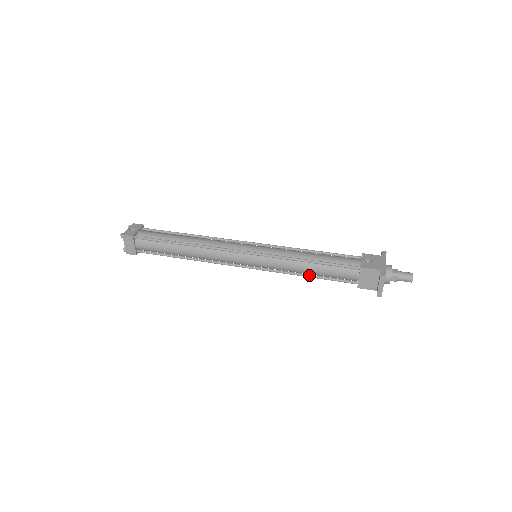
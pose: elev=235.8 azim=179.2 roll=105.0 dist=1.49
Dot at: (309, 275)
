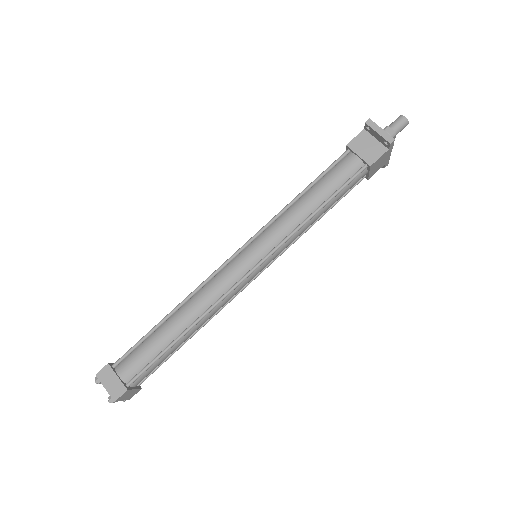
Dot at: (318, 207)
